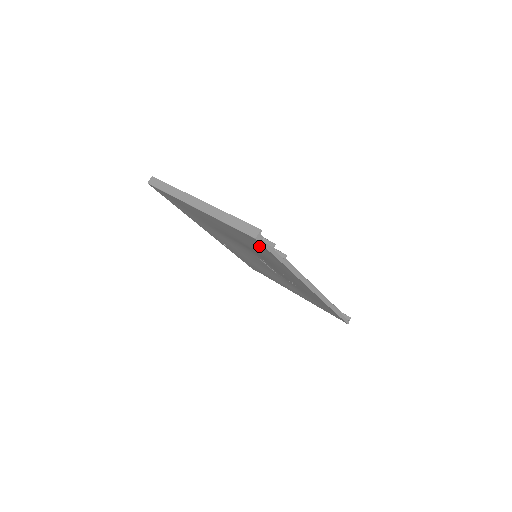
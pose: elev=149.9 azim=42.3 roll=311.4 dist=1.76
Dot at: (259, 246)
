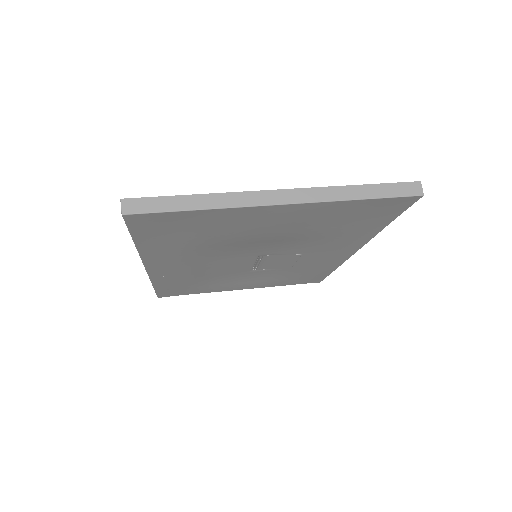
Dot at: (382, 213)
